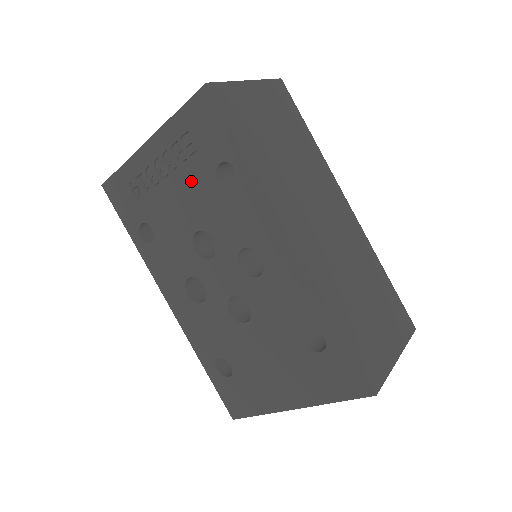
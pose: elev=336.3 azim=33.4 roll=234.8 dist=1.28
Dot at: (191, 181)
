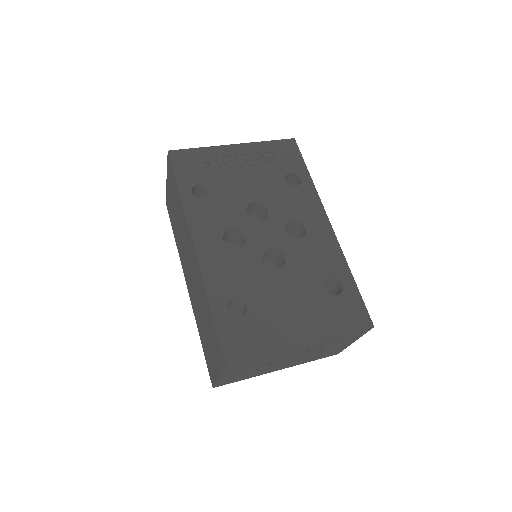
Dot at: (263, 174)
